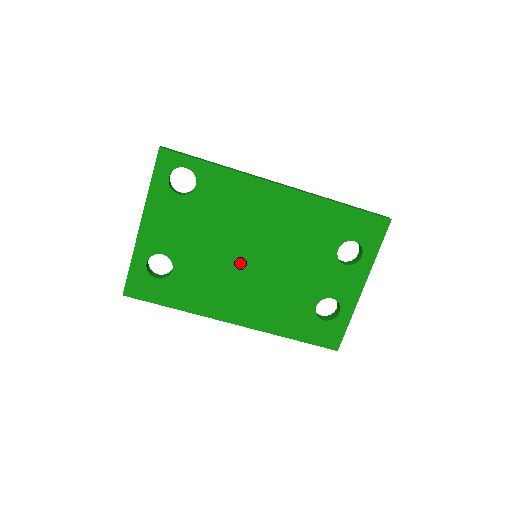
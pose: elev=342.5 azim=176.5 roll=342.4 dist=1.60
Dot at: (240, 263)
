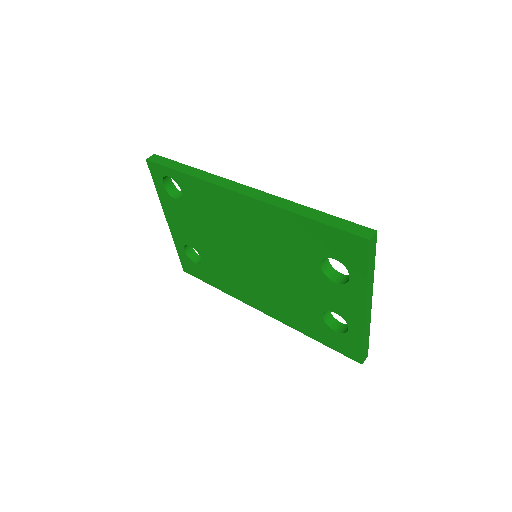
Dot at: (242, 262)
